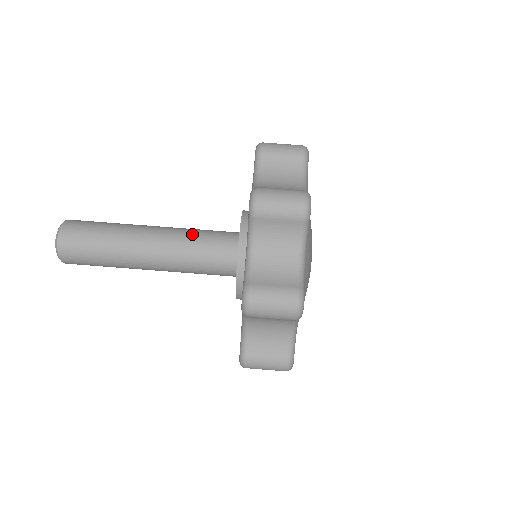
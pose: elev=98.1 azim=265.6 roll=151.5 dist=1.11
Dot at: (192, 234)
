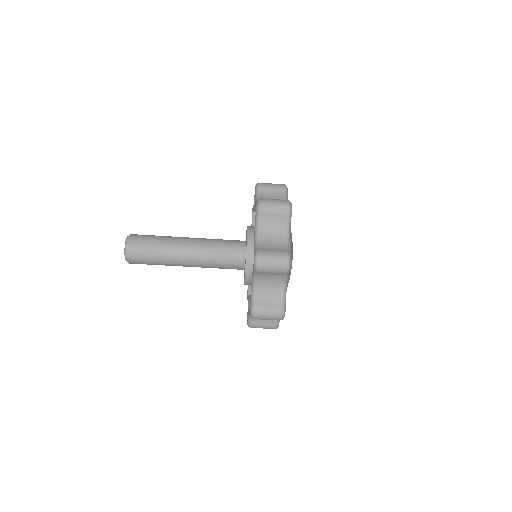
Dot at: (214, 249)
